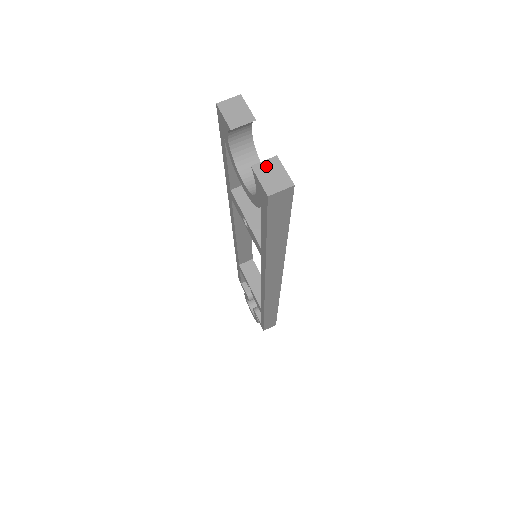
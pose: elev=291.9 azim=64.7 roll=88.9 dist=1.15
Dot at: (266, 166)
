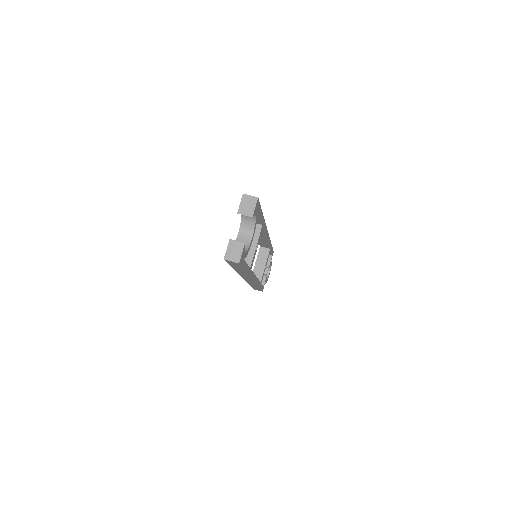
Dot at: (236, 244)
